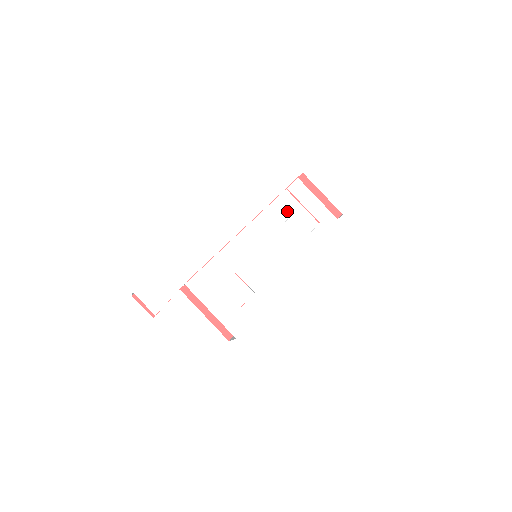
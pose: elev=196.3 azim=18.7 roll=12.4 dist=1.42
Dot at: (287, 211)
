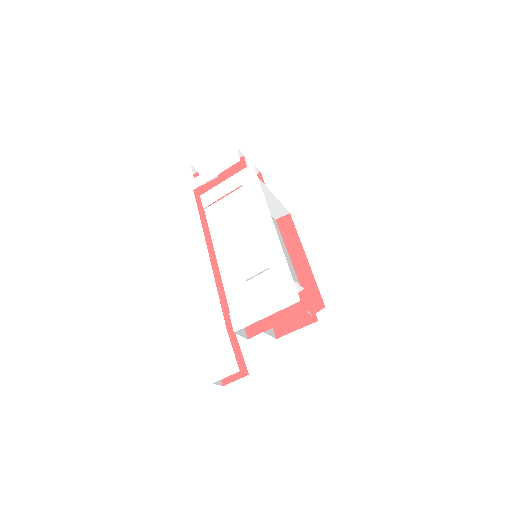
Dot at: (221, 214)
